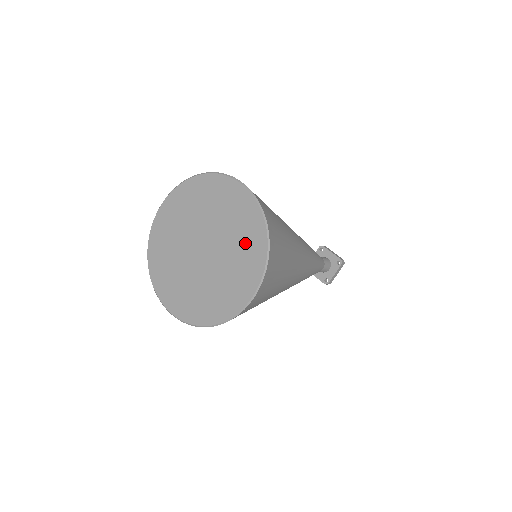
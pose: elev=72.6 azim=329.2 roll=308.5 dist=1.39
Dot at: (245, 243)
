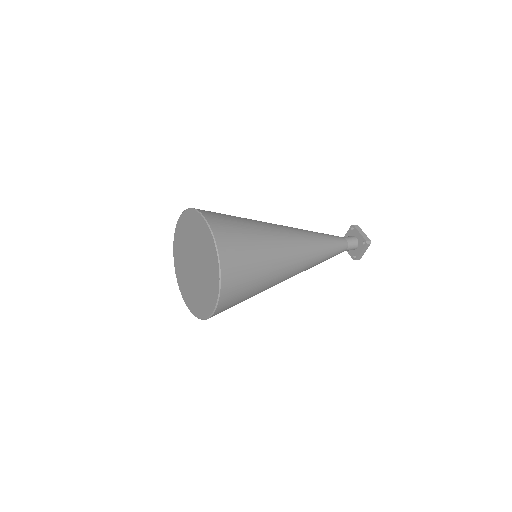
Dot at: (210, 269)
